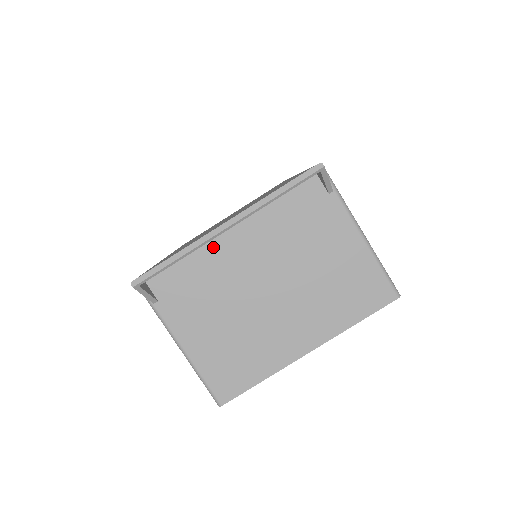
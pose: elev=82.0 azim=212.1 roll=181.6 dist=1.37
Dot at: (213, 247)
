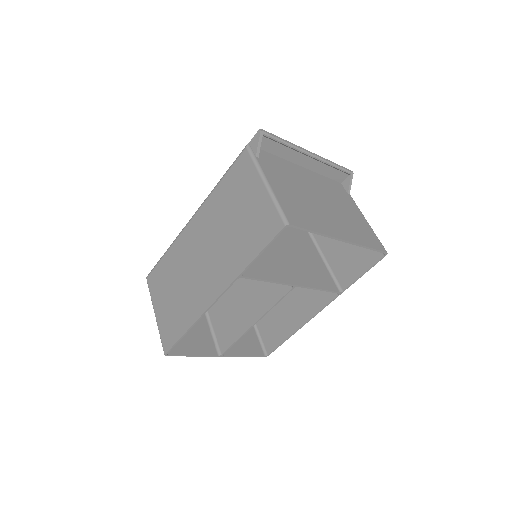
Dot at: (292, 166)
